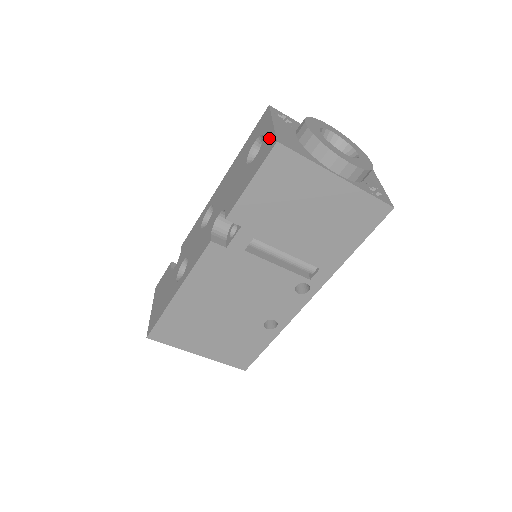
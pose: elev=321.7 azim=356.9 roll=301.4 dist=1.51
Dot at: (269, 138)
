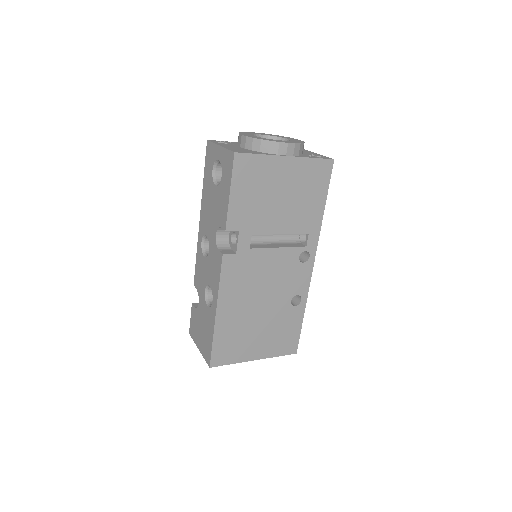
Dot at: (225, 156)
